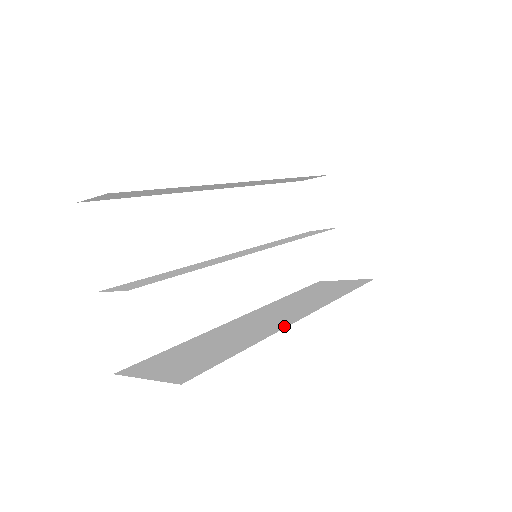
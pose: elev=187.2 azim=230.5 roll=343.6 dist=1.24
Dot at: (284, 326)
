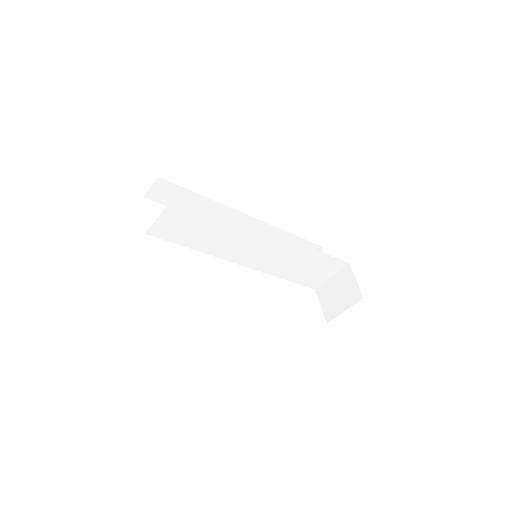
Dot at: occluded
